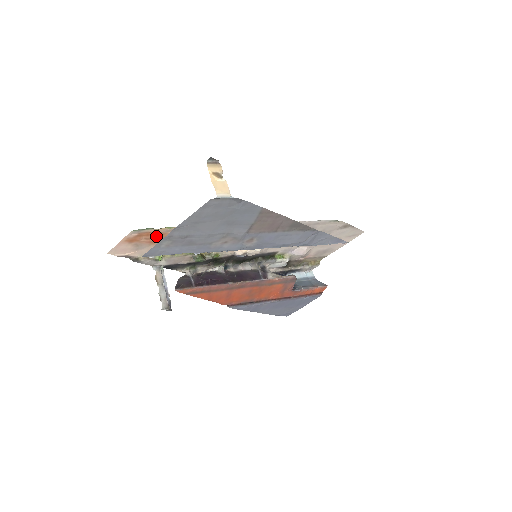
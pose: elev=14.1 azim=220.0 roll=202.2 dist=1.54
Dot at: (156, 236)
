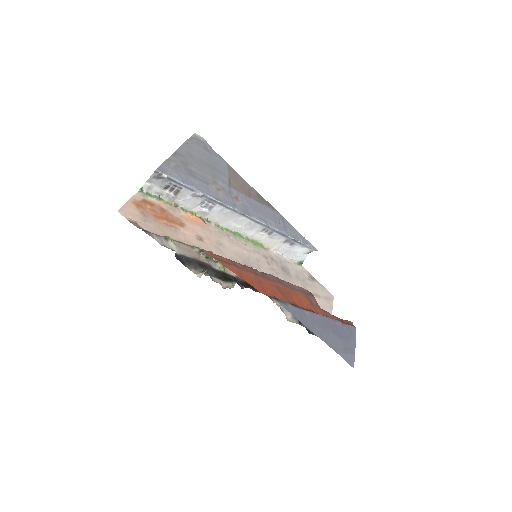
Dot at: (159, 211)
